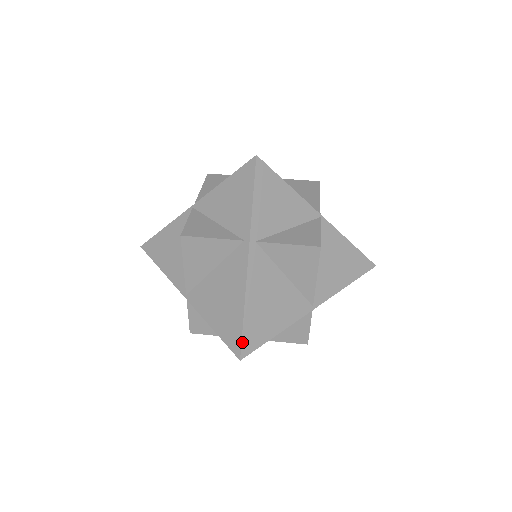
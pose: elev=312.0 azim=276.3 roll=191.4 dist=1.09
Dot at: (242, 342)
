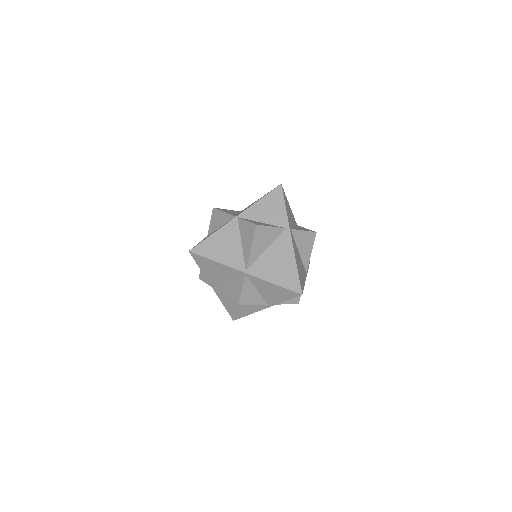
Dot at: (300, 284)
